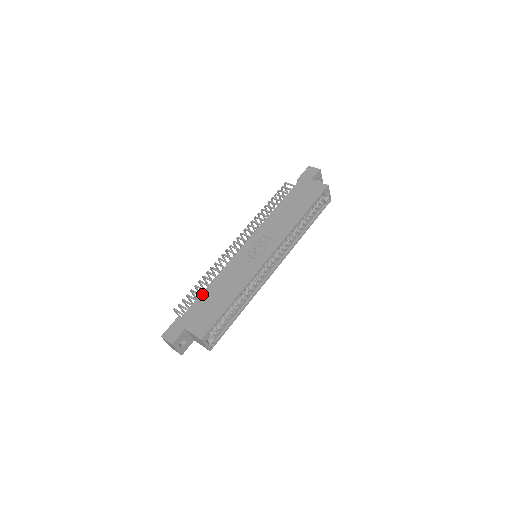
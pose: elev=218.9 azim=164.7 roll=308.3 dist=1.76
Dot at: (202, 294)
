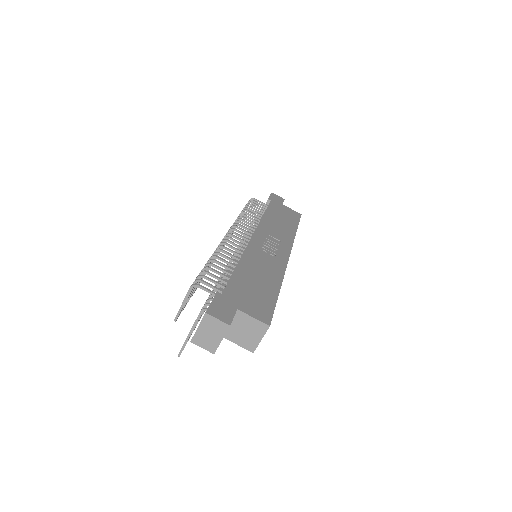
Dot at: (235, 273)
